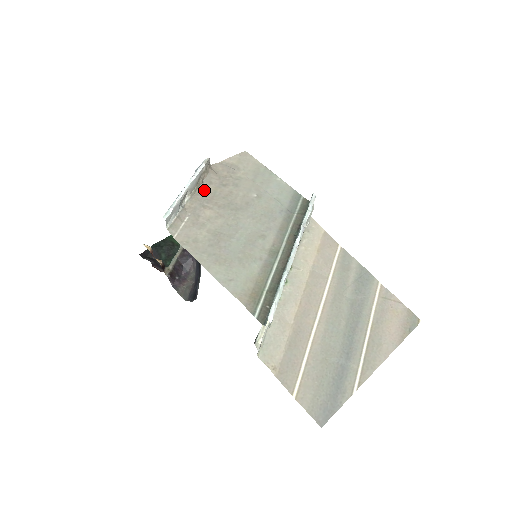
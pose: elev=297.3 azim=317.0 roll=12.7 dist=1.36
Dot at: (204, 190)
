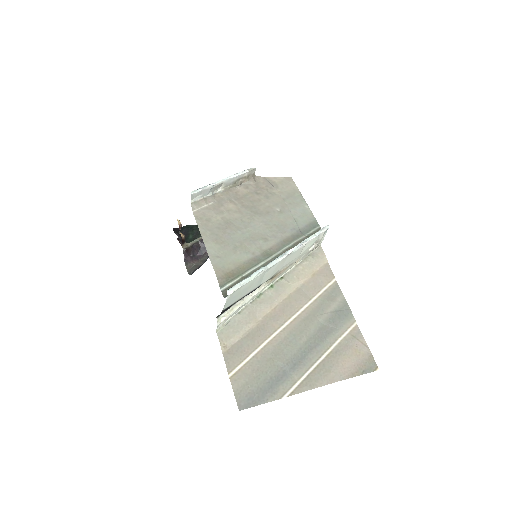
Dot at: (238, 190)
